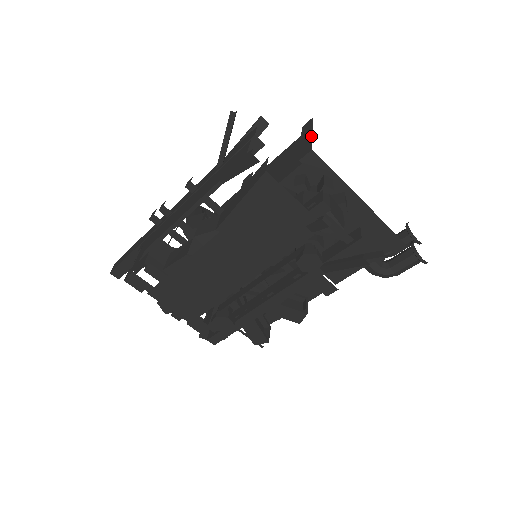
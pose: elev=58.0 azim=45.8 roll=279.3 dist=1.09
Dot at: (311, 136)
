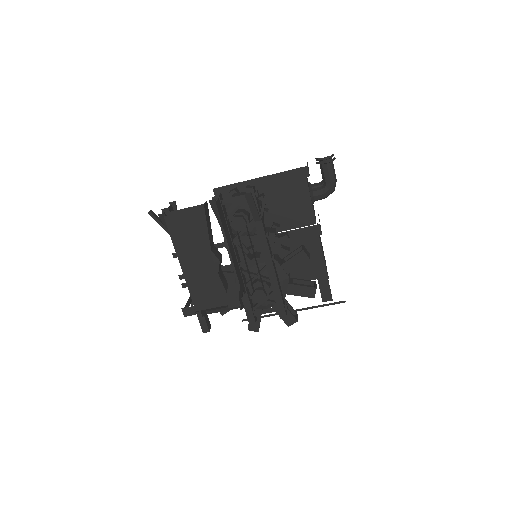
Dot at: occluded
